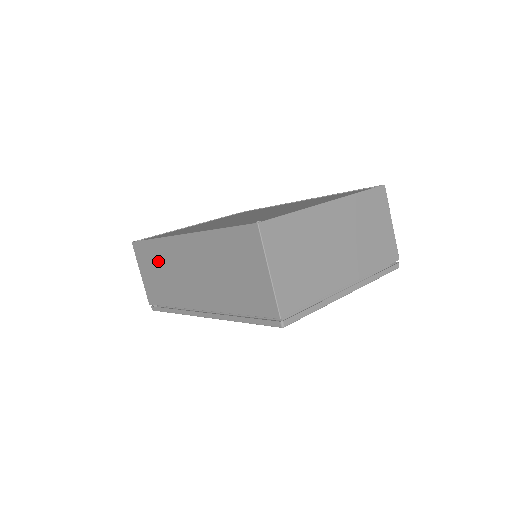
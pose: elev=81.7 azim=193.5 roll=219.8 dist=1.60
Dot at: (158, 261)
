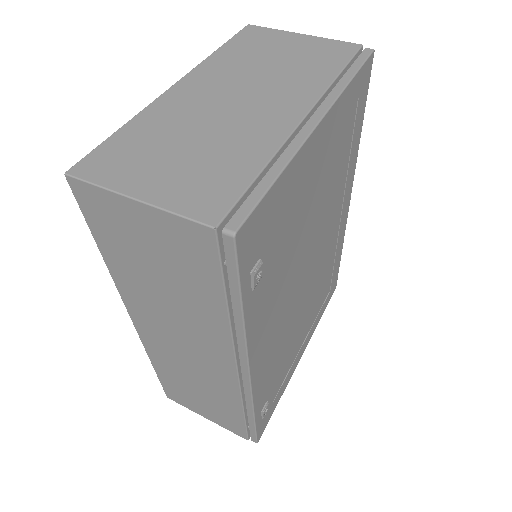
Dot at: (180, 381)
